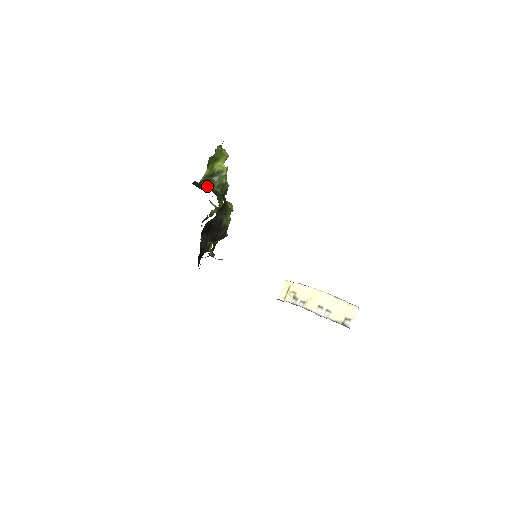
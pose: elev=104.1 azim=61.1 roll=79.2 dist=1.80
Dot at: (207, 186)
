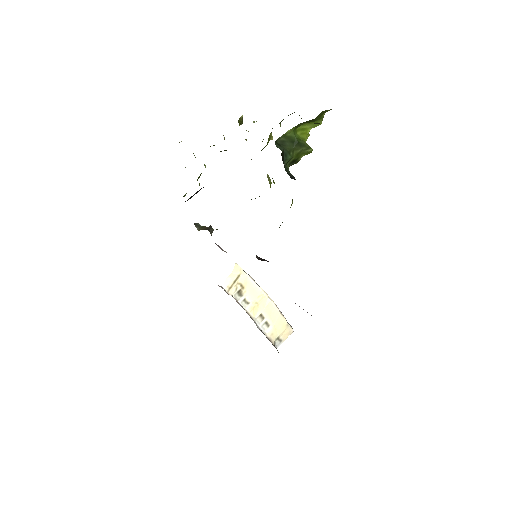
Dot at: (286, 160)
